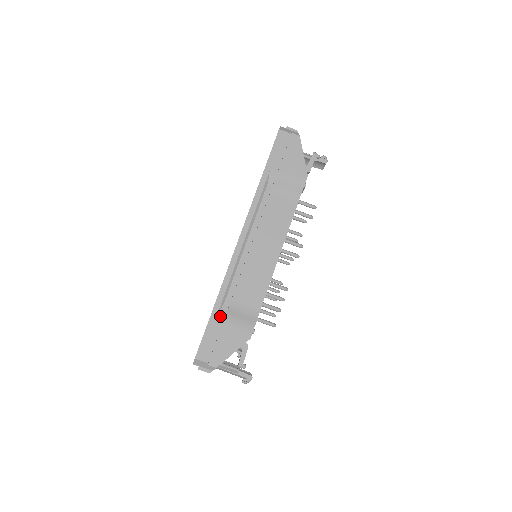
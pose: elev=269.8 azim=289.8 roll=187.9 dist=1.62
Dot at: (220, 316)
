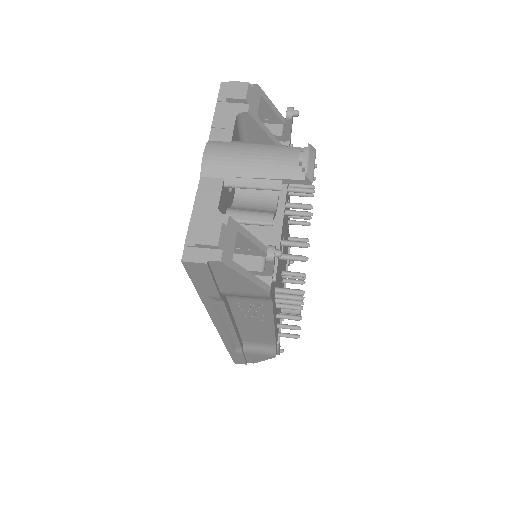
Dot at: occluded
